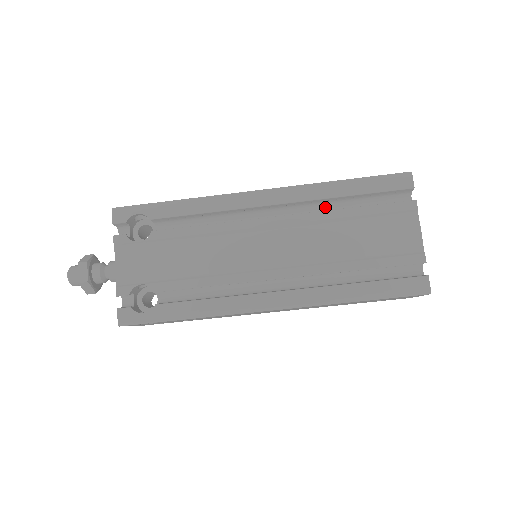
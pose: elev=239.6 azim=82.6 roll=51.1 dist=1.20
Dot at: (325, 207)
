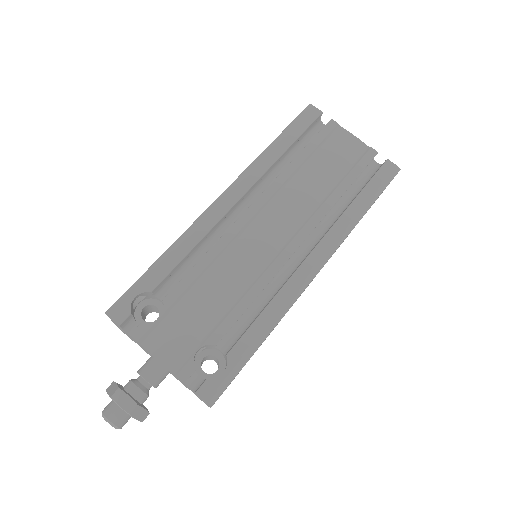
Dot at: (275, 173)
